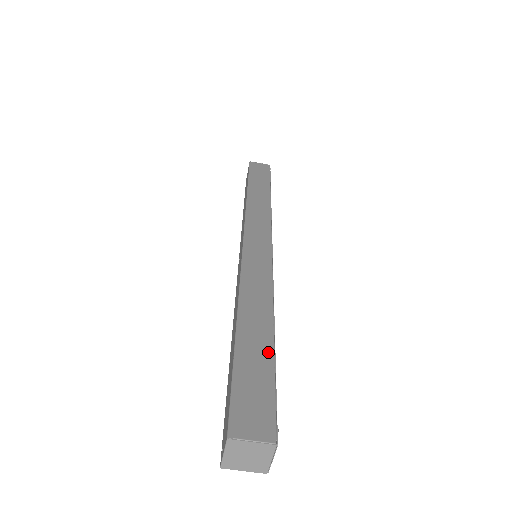
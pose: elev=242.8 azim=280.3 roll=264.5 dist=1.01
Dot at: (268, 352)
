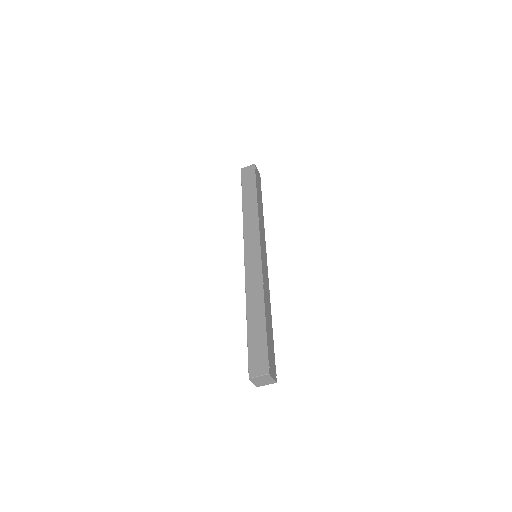
Dot at: (262, 327)
